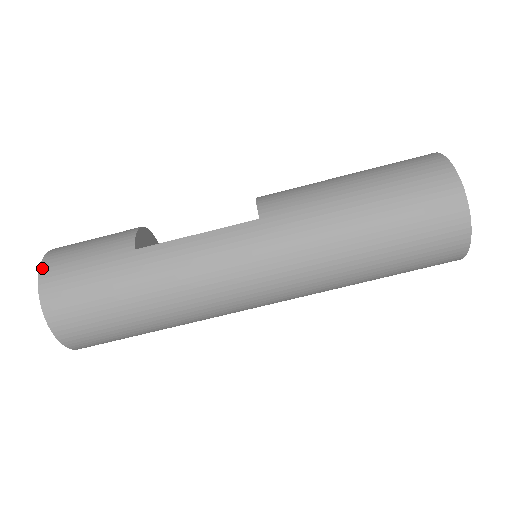
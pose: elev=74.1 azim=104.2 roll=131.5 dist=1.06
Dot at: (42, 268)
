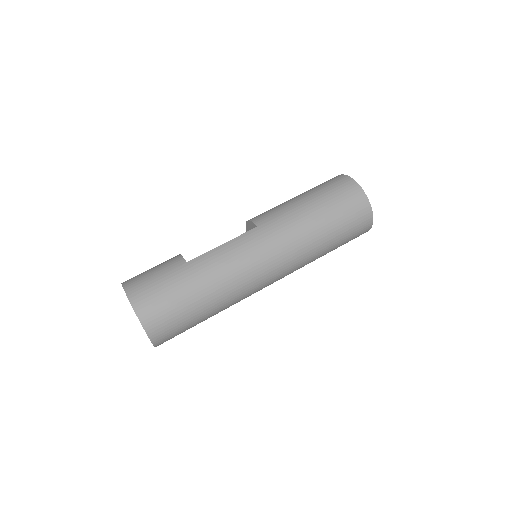
Dot at: (126, 290)
